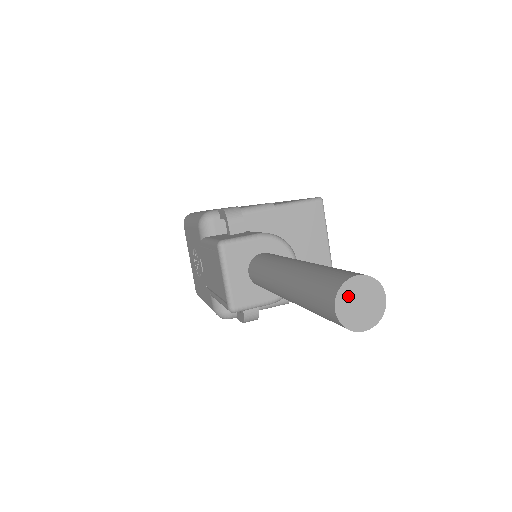
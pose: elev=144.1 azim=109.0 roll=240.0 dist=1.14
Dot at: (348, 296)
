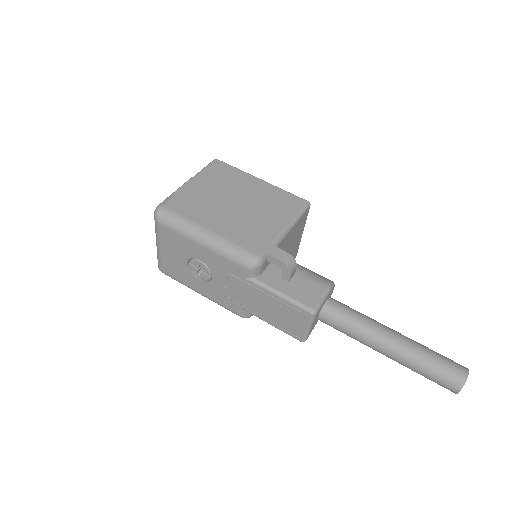
Dot at: (463, 384)
